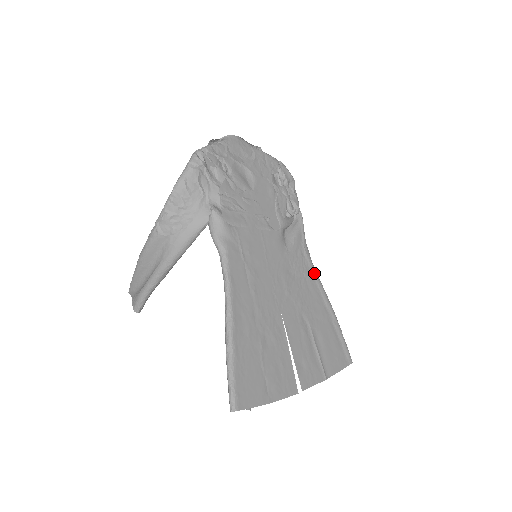
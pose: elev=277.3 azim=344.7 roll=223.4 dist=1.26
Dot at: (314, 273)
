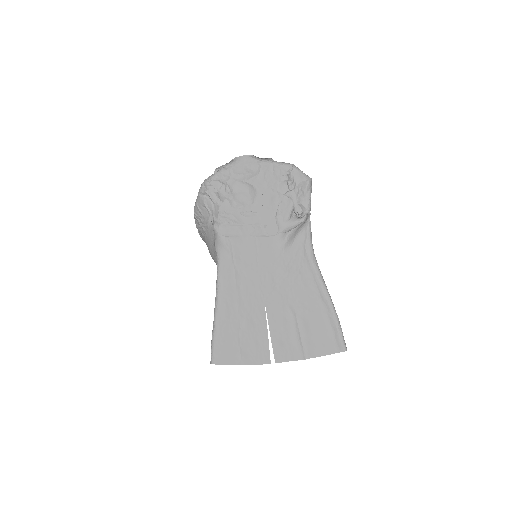
Dot at: (313, 270)
